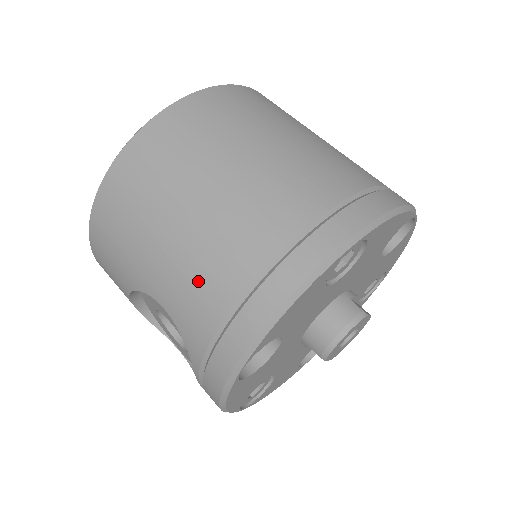
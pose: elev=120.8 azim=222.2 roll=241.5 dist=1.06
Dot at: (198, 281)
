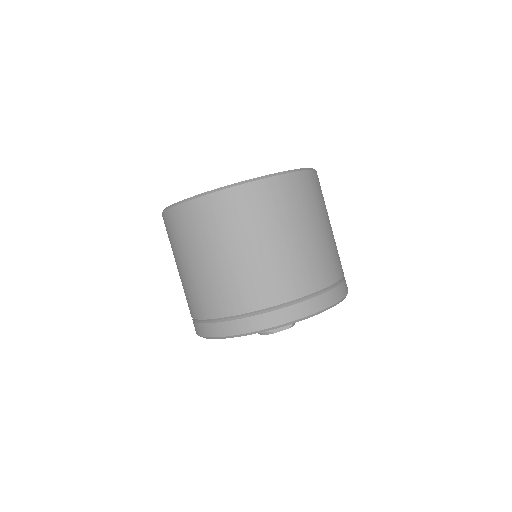
Dot at: occluded
